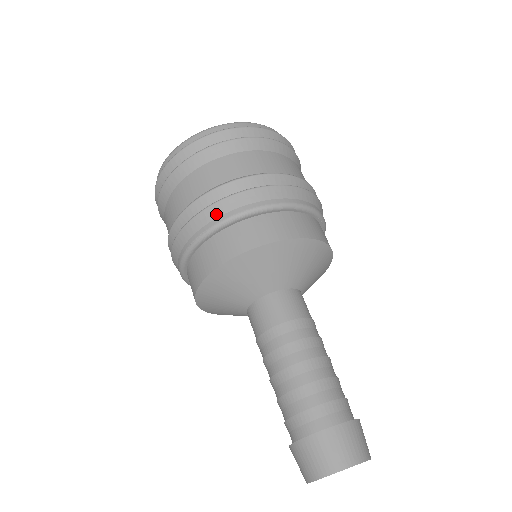
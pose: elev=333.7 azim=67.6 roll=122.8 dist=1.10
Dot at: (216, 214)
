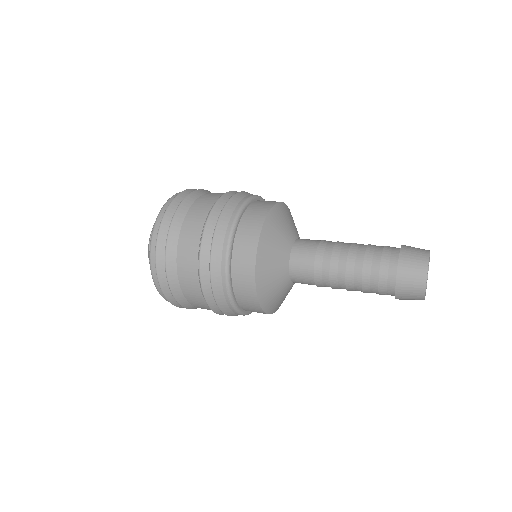
Dot at: (218, 274)
